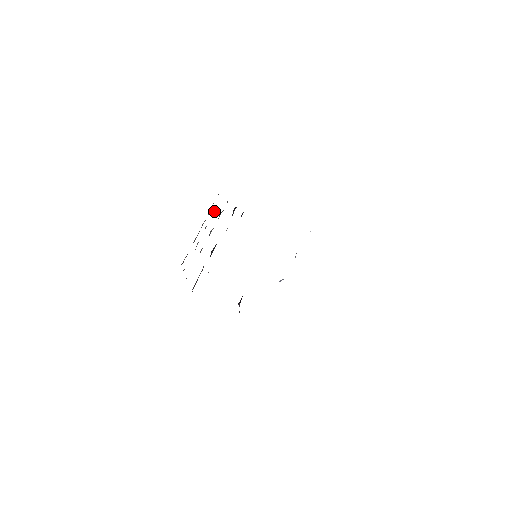
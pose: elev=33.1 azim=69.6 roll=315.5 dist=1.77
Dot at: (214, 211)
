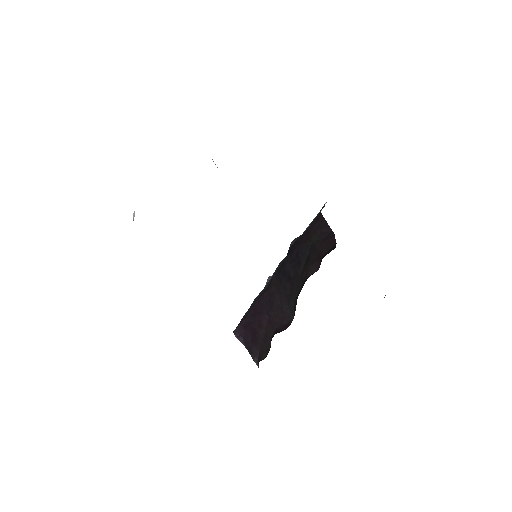
Dot at: occluded
